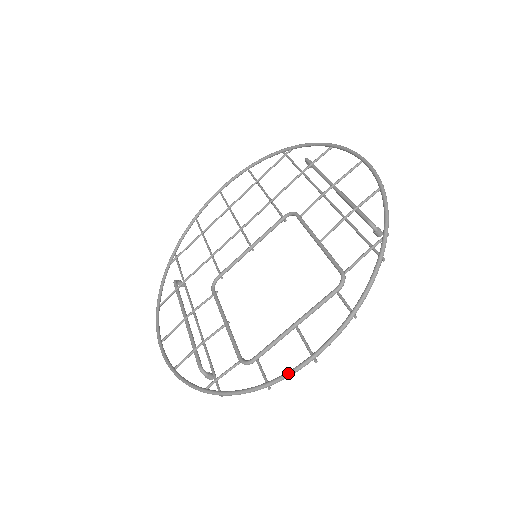
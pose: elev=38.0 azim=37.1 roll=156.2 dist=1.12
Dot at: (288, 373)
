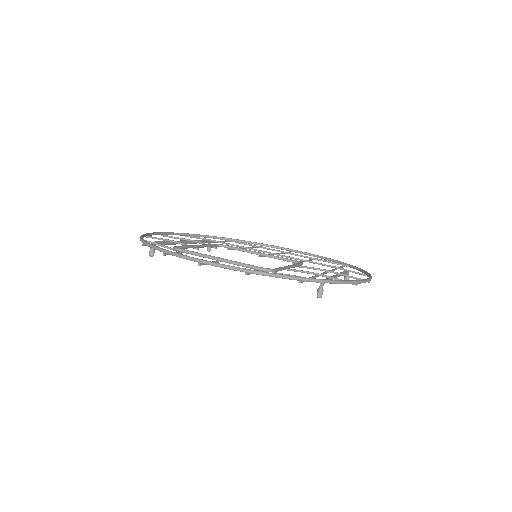
Dot at: (182, 254)
